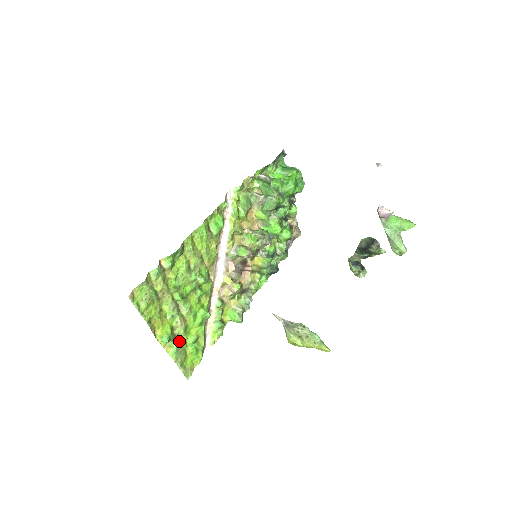
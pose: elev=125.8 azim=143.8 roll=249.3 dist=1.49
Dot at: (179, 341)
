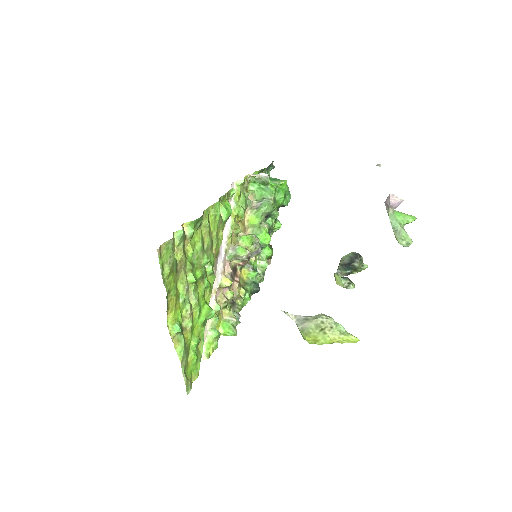
Dot at: (185, 338)
